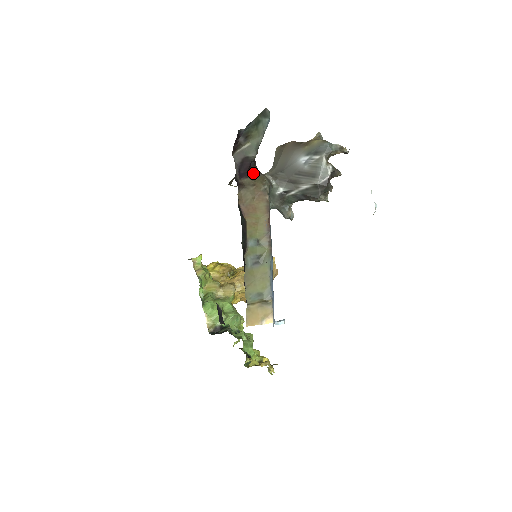
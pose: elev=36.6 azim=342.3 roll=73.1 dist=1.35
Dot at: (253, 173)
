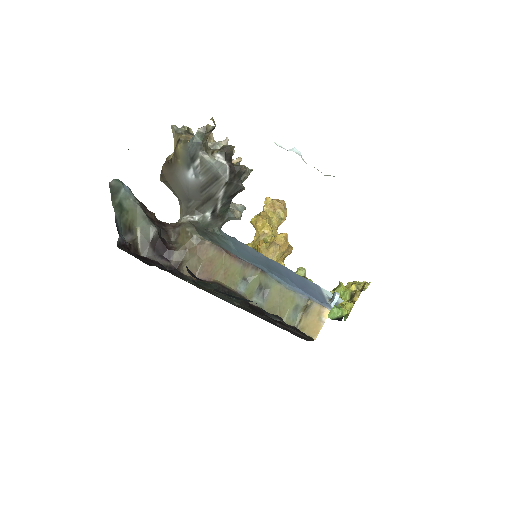
Dot at: (172, 237)
